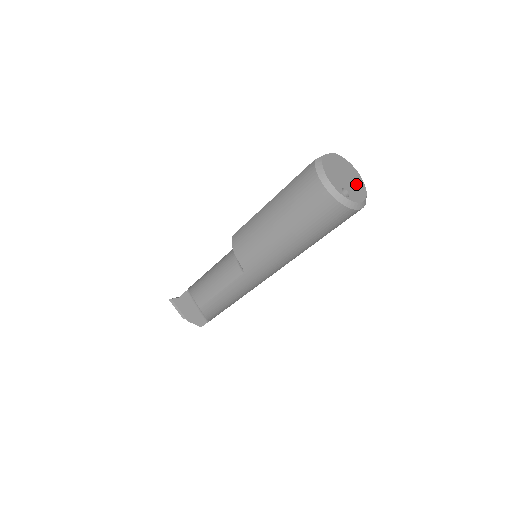
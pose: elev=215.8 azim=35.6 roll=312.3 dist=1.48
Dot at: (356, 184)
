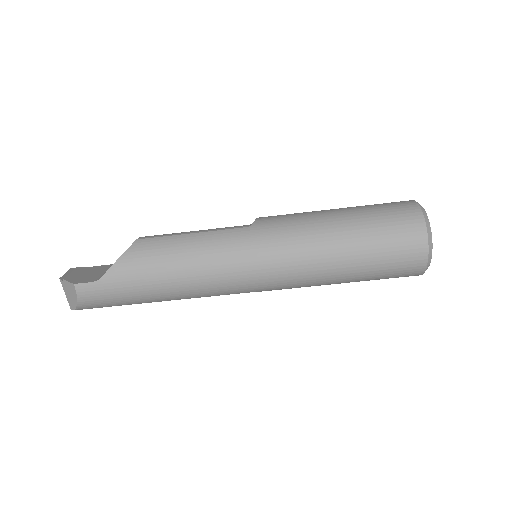
Dot at: occluded
